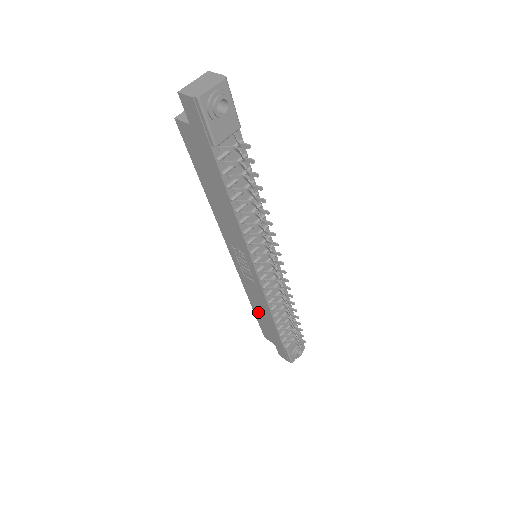
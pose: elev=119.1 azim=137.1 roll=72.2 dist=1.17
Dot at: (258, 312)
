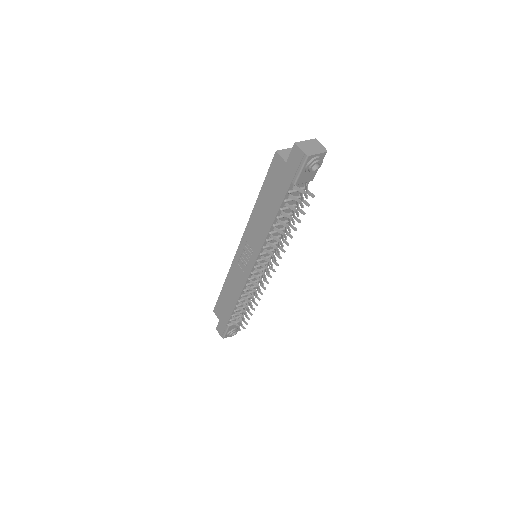
Dot at: (226, 292)
